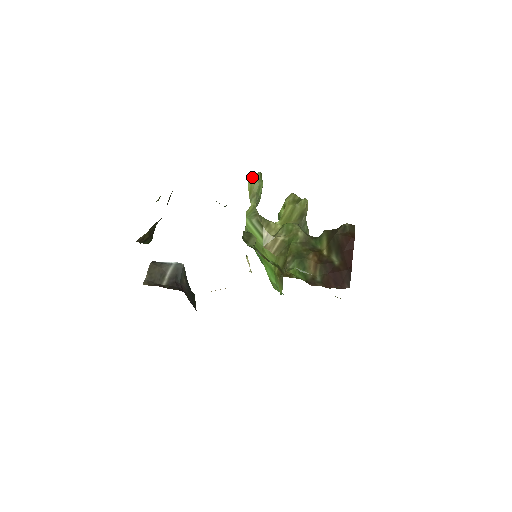
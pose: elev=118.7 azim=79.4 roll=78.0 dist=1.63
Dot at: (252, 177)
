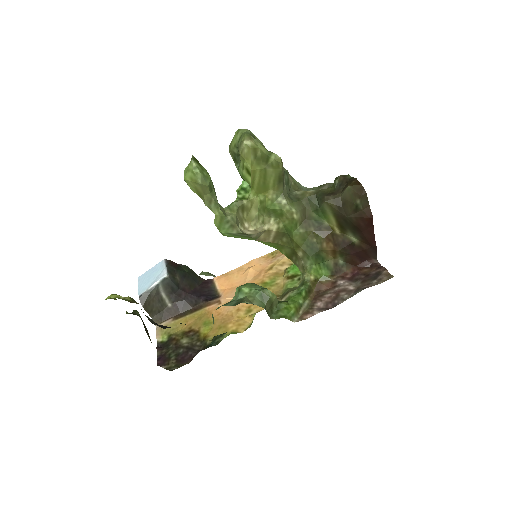
Dot at: (189, 178)
